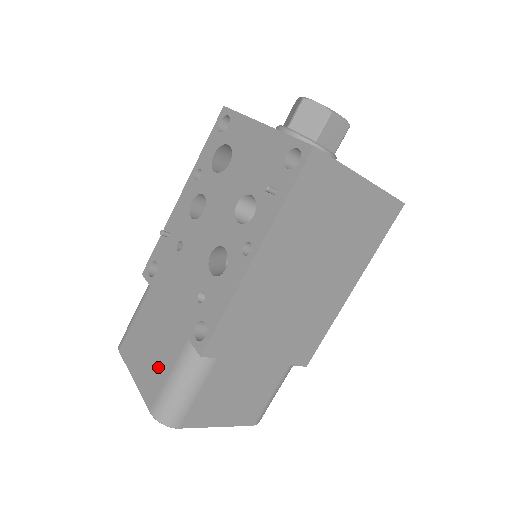
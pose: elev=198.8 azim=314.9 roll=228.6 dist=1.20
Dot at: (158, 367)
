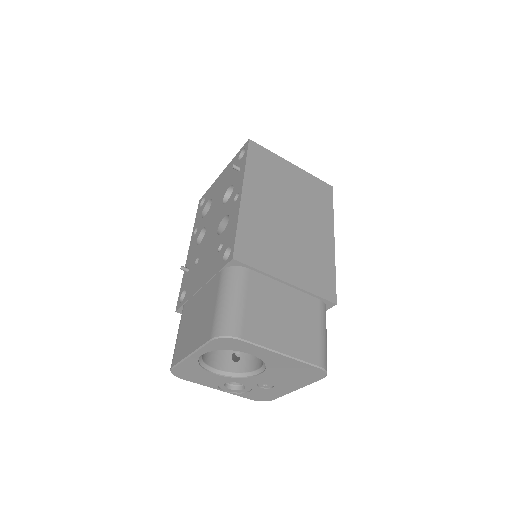
Dot at: (206, 314)
